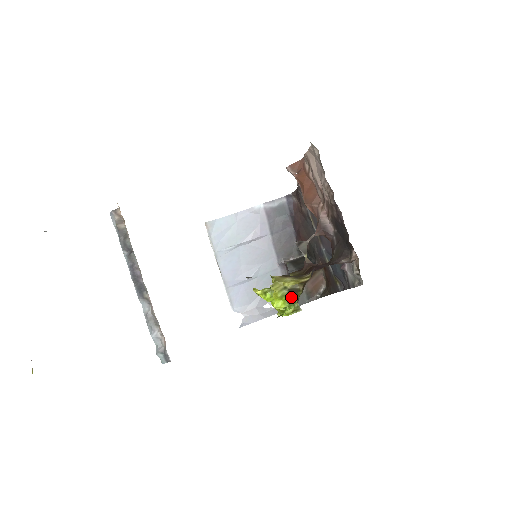
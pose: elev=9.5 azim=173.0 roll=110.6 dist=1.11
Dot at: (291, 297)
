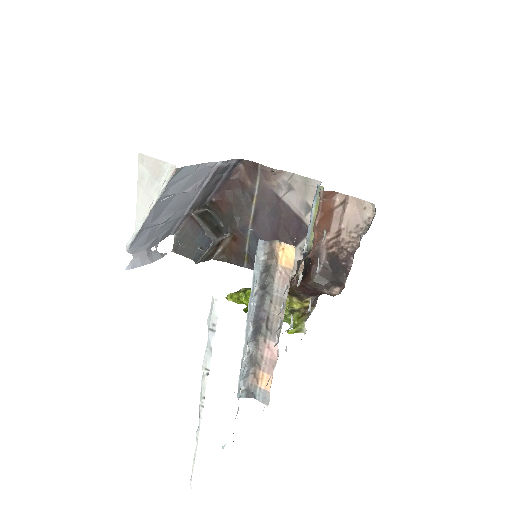
Dot at: (289, 314)
